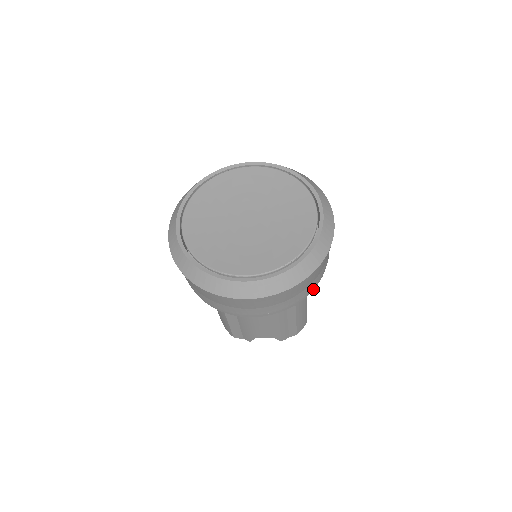
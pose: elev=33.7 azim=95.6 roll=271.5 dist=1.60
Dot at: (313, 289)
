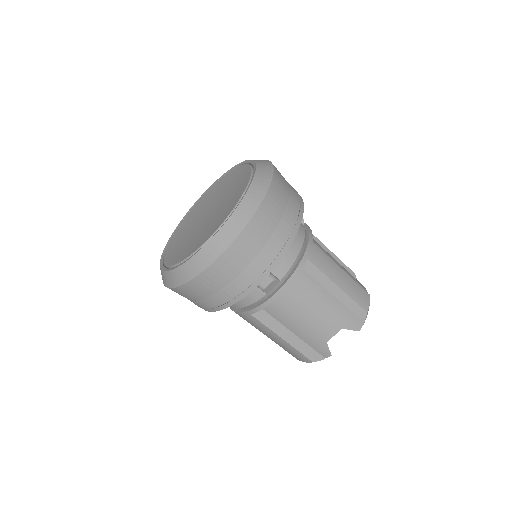
Dot at: (298, 225)
